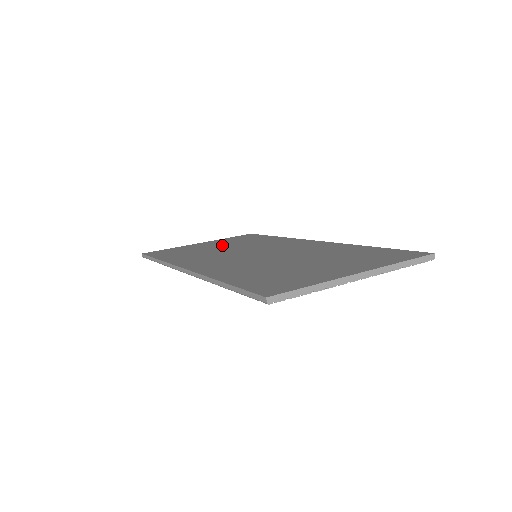
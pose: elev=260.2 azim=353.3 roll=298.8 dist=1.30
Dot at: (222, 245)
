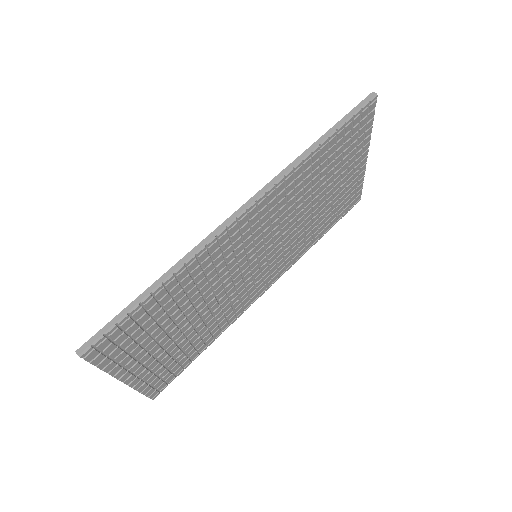
Dot at: occluded
